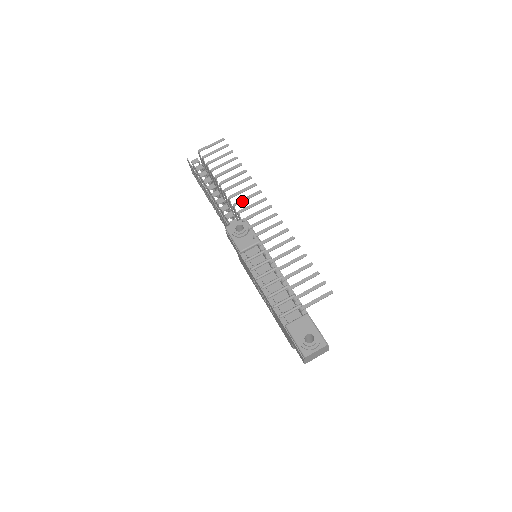
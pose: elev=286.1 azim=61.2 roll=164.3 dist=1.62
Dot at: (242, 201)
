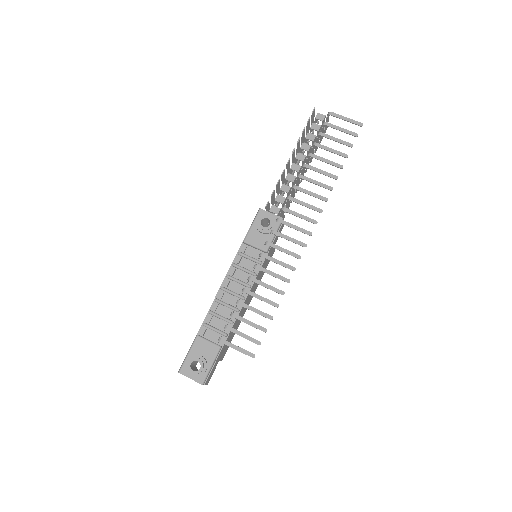
Dot at: (298, 202)
